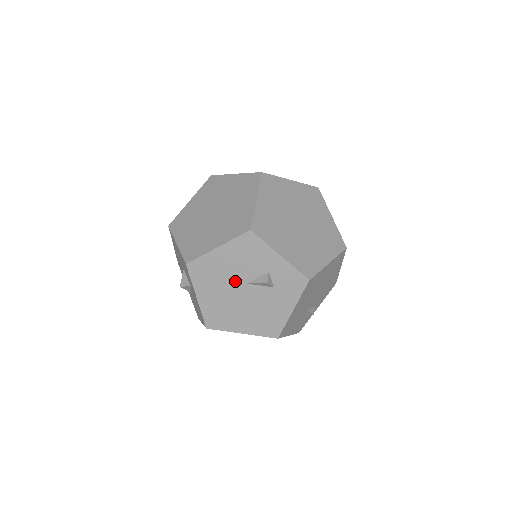
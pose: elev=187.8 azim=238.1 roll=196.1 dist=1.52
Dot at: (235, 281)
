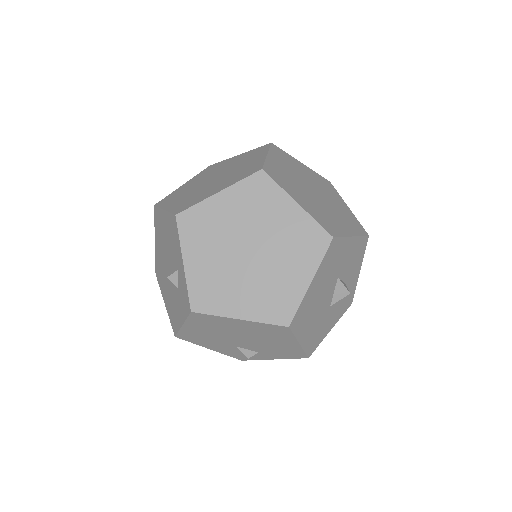
Dot at: (167, 253)
